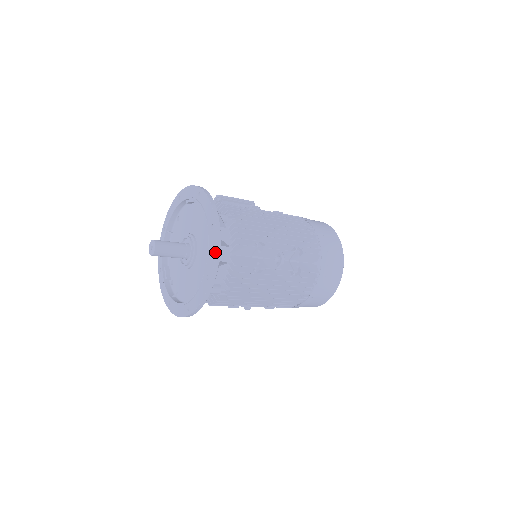
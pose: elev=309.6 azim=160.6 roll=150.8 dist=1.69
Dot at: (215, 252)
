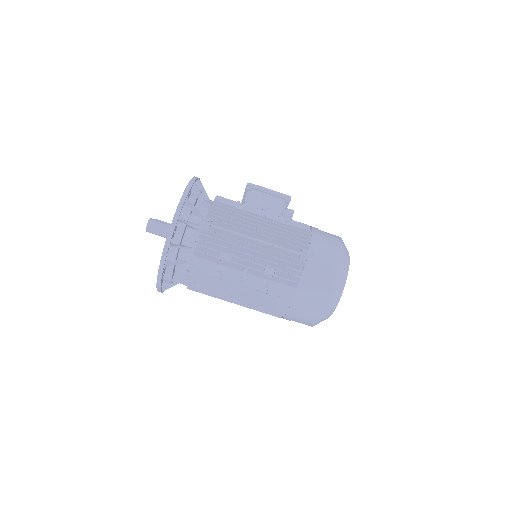
Dot at: occluded
